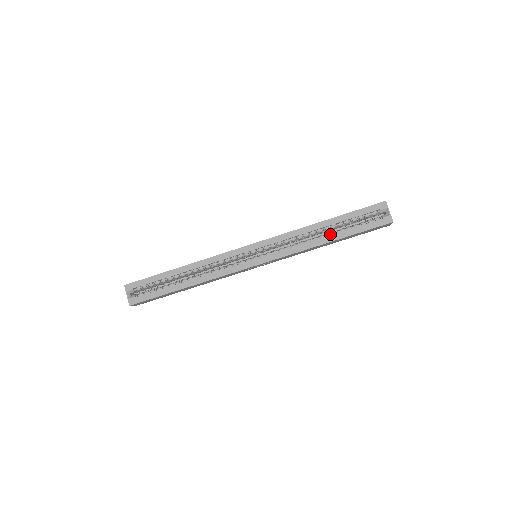
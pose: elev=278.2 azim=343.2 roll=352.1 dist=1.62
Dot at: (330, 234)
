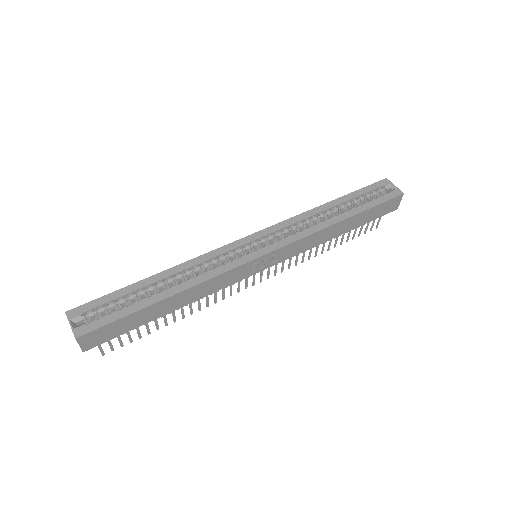
Dot at: (341, 214)
